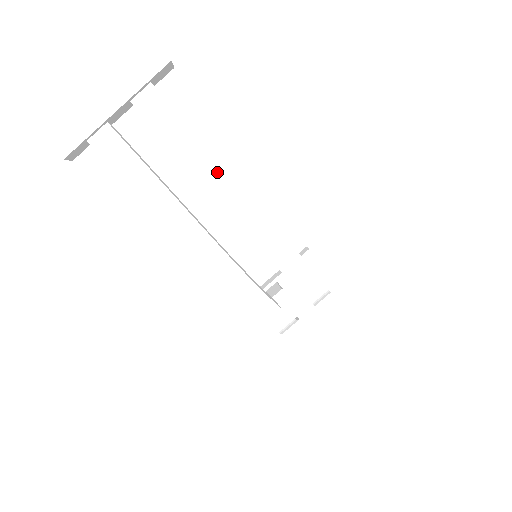
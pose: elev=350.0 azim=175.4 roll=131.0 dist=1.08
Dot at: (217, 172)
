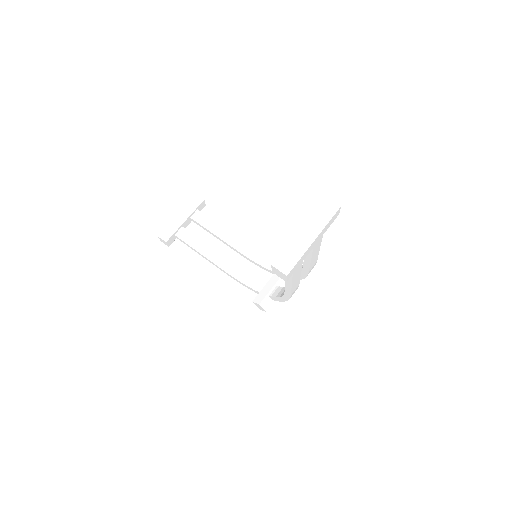
Dot at: (317, 254)
